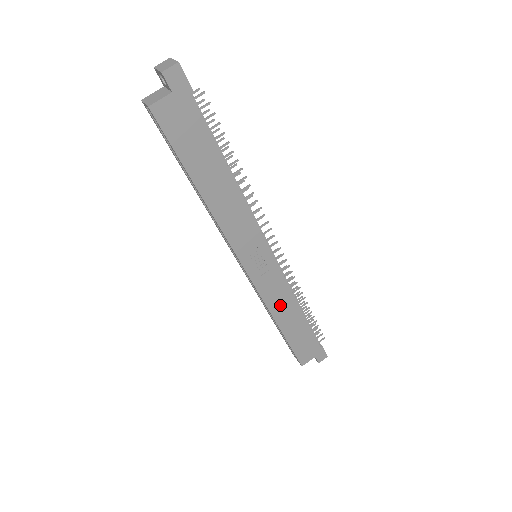
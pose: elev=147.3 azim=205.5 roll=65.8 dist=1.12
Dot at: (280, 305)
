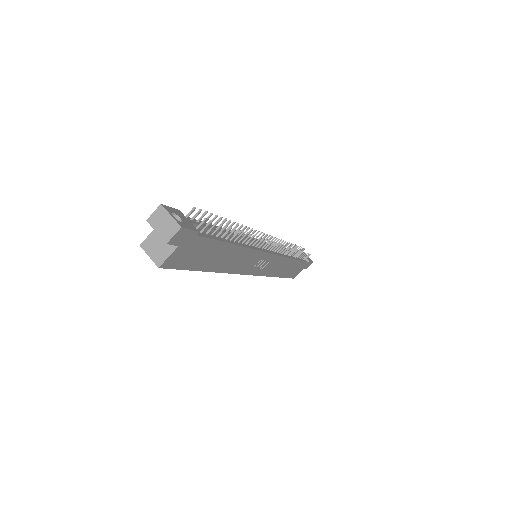
Dot at: (278, 268)
